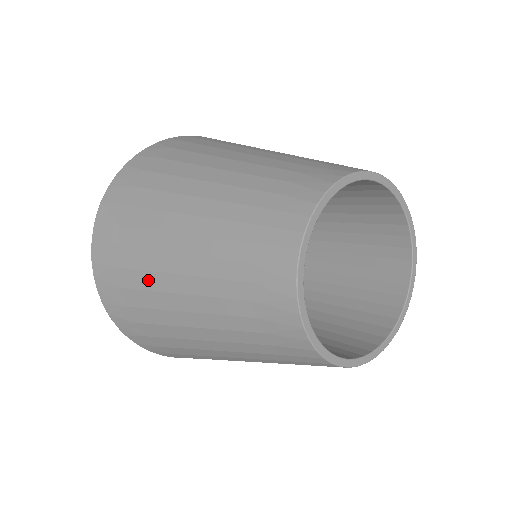
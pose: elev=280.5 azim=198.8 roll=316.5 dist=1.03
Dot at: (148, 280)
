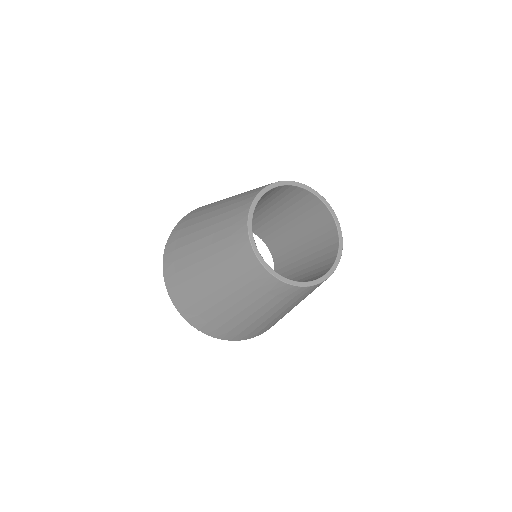
Dot at: (235, 322)
